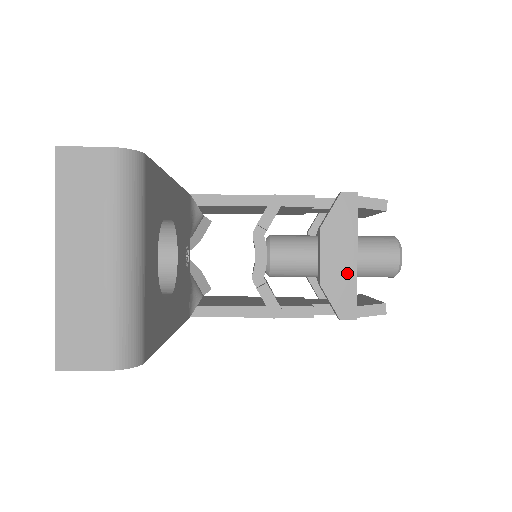
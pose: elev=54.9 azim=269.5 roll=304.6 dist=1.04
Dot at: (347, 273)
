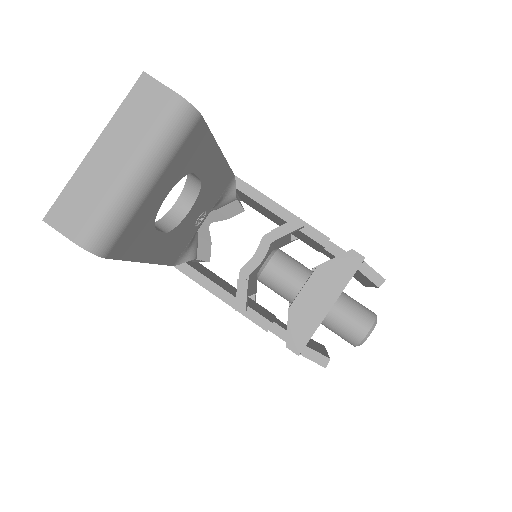
Dot at: (315, 314)
